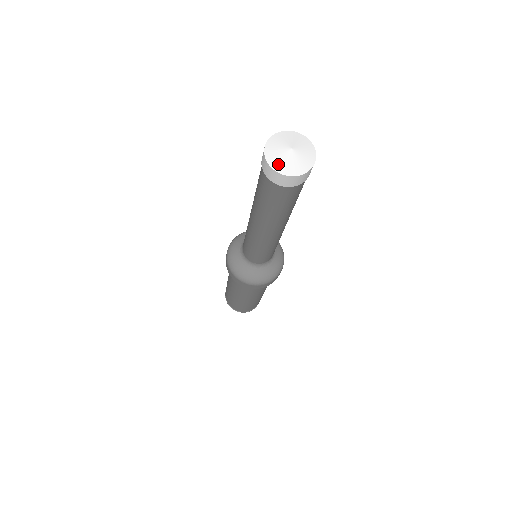
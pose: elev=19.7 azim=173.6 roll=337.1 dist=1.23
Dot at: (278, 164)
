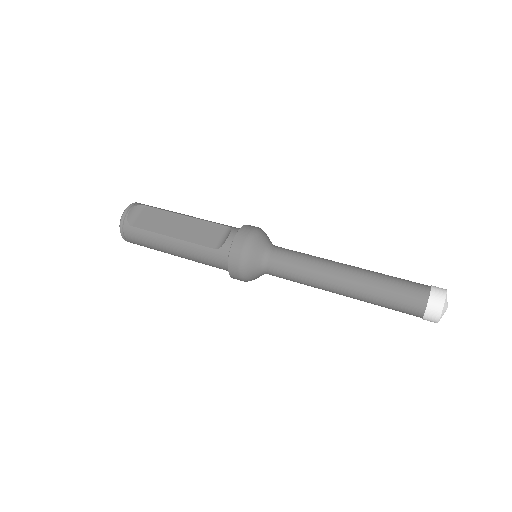
Dot at: occluded
